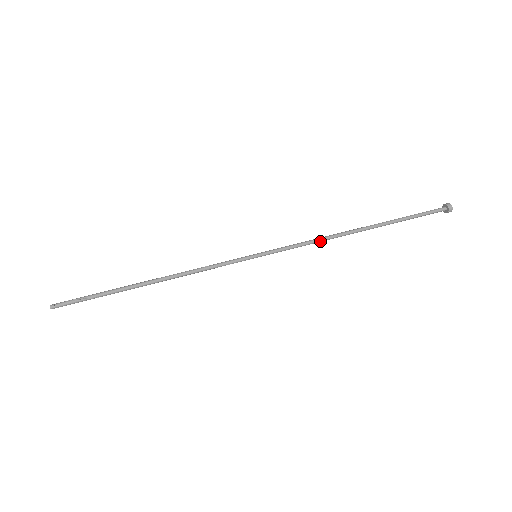
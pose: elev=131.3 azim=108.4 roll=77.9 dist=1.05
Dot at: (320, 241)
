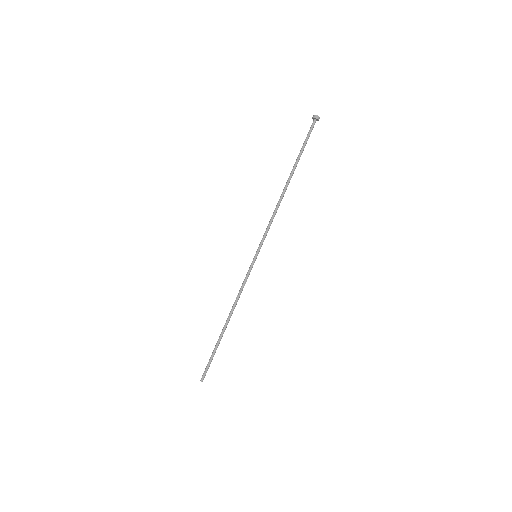
Dot at: occluded
